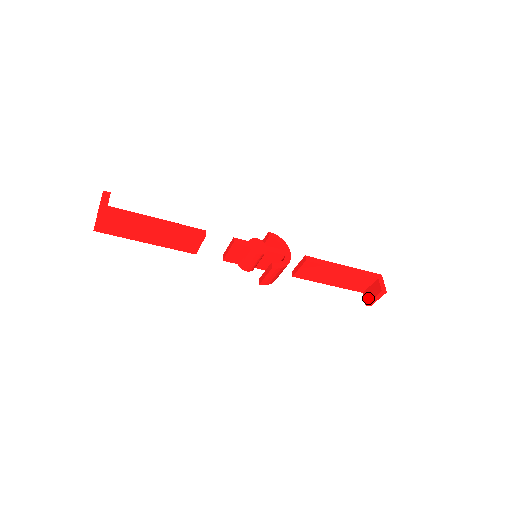
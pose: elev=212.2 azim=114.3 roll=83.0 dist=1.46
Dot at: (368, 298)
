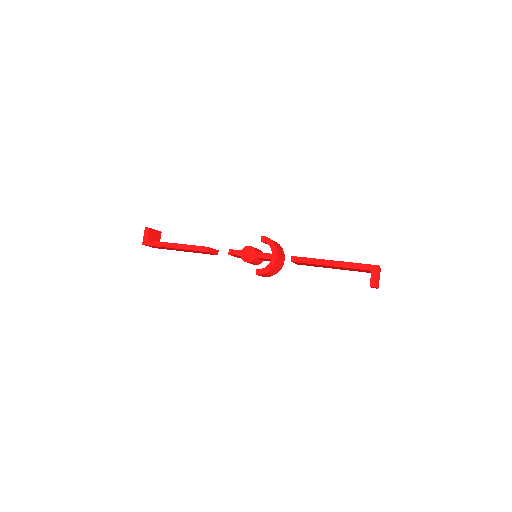
Dot at: occluded
